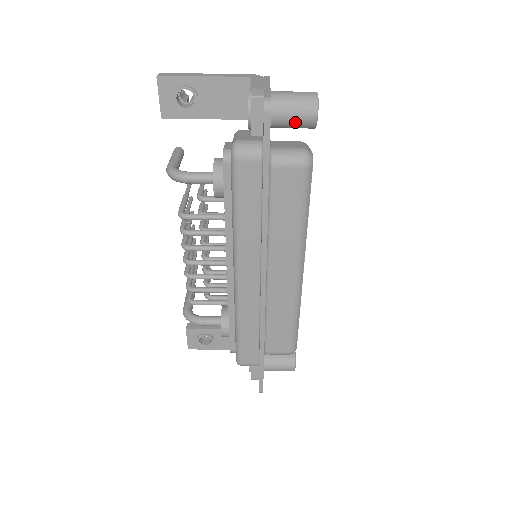
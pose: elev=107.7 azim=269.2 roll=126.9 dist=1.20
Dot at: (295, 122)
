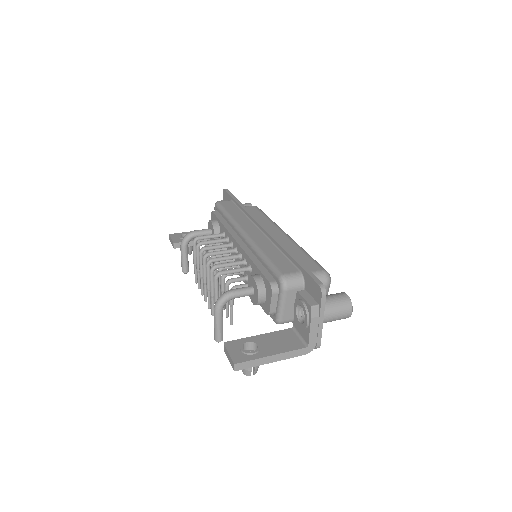
Dot at: occluded
